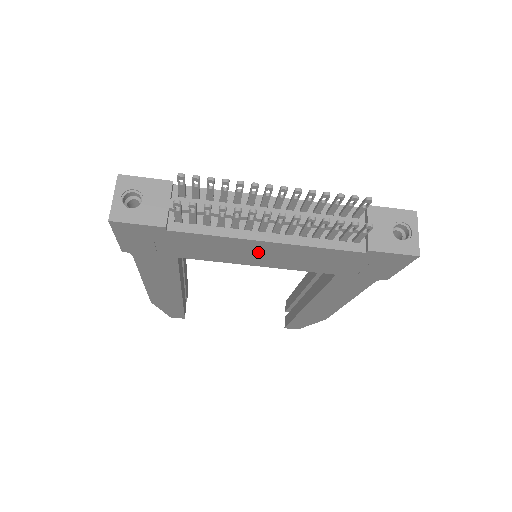
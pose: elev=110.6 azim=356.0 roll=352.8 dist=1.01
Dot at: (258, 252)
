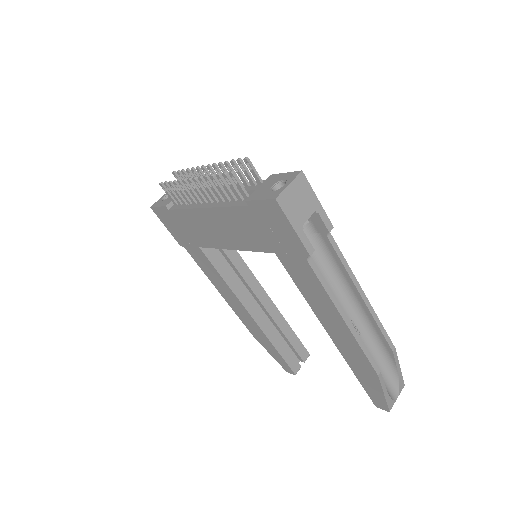
Dot at: (214, 226)
